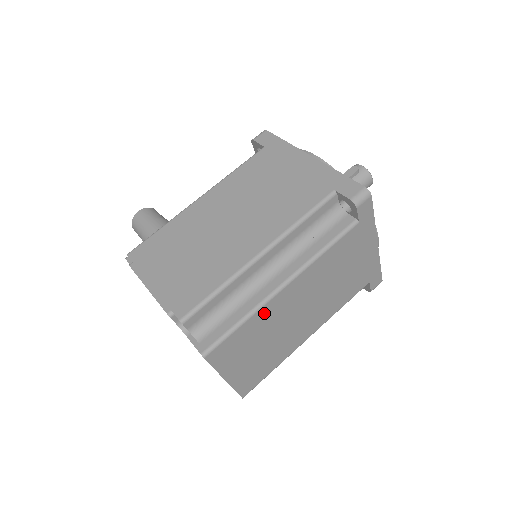
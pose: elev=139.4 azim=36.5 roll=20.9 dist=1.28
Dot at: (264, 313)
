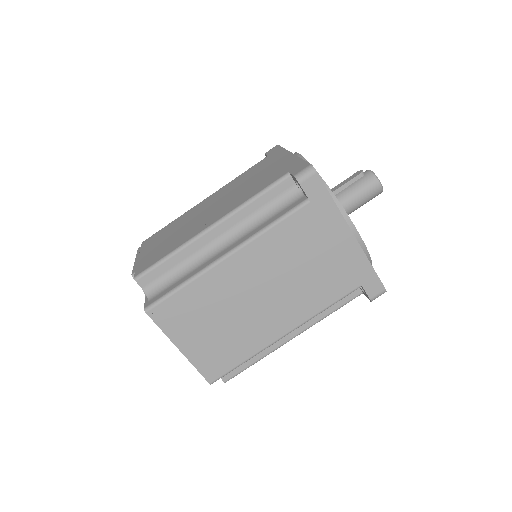
Dot at: (208, 282)
